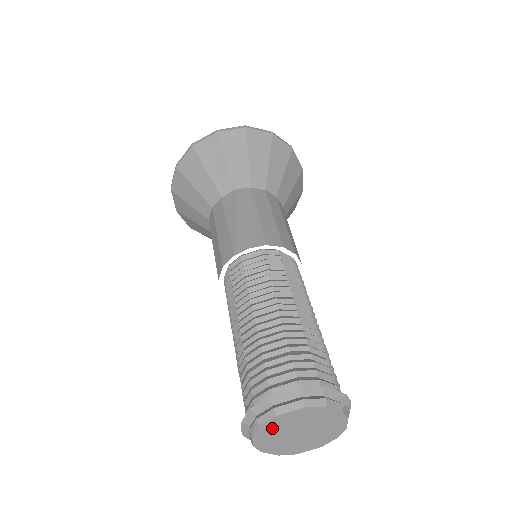
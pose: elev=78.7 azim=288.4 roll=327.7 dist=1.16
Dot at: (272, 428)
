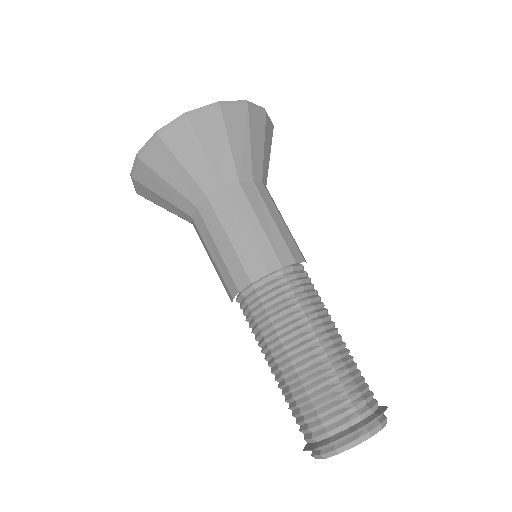
Dot at: occluded
